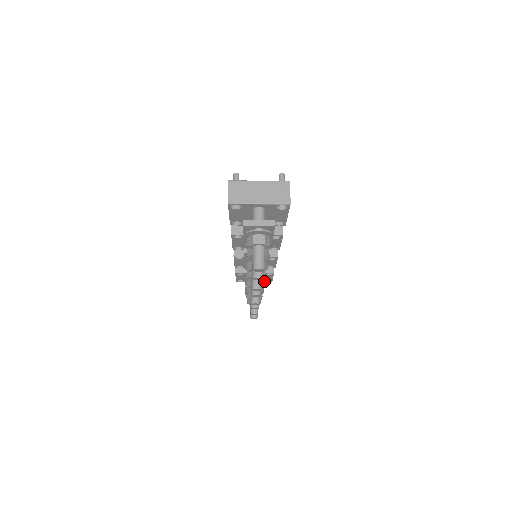
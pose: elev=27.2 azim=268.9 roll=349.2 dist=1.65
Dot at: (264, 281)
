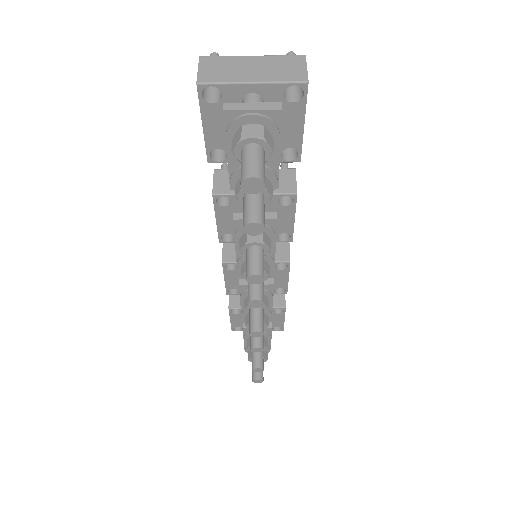
Dot at: occluded
